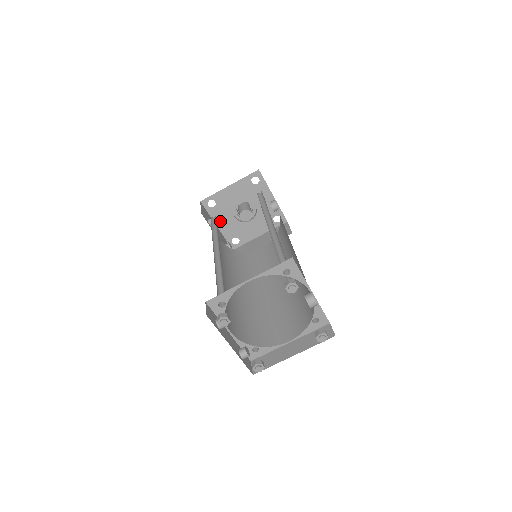
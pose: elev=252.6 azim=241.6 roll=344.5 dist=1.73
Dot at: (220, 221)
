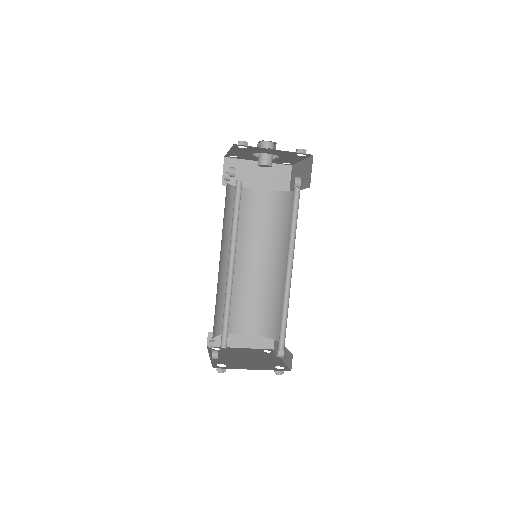
Dot at: (236, 151)
